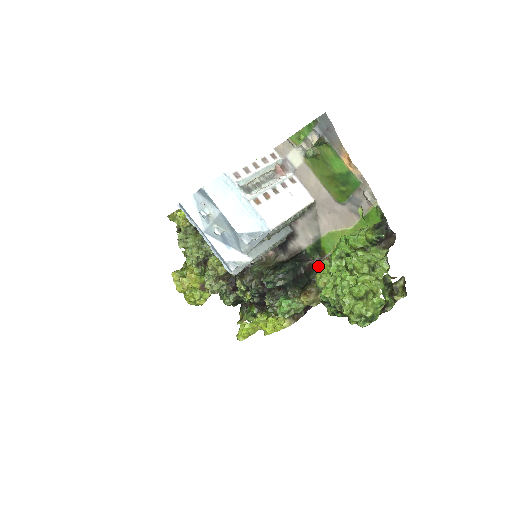
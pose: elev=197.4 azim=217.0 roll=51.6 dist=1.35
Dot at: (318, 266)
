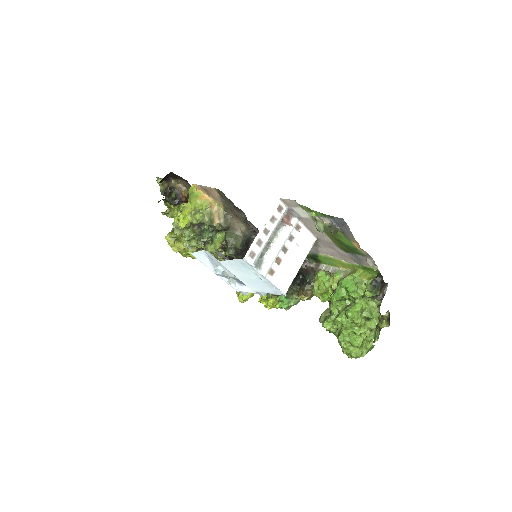
Dot at: (314, 272)
